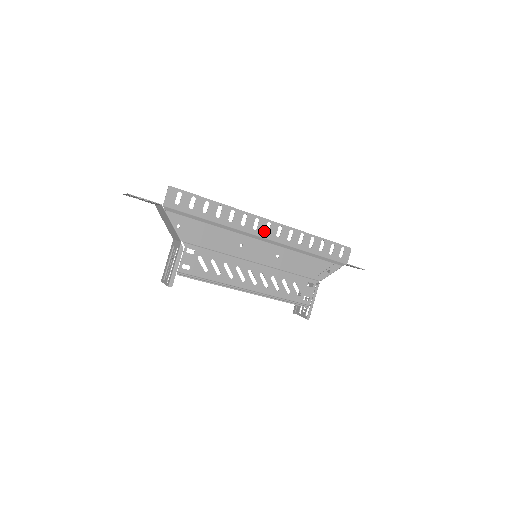
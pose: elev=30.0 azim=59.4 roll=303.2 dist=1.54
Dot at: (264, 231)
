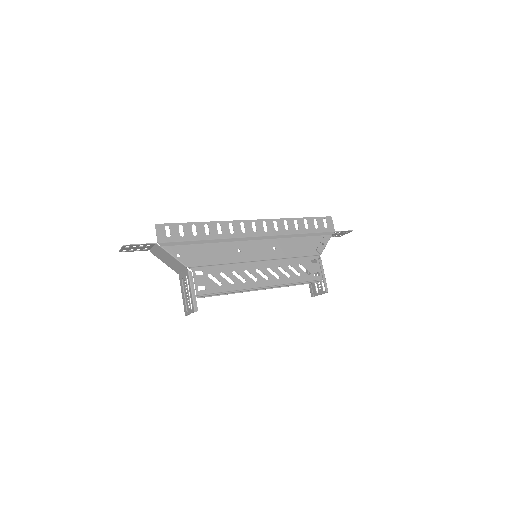
Dot at: (252, 231)
